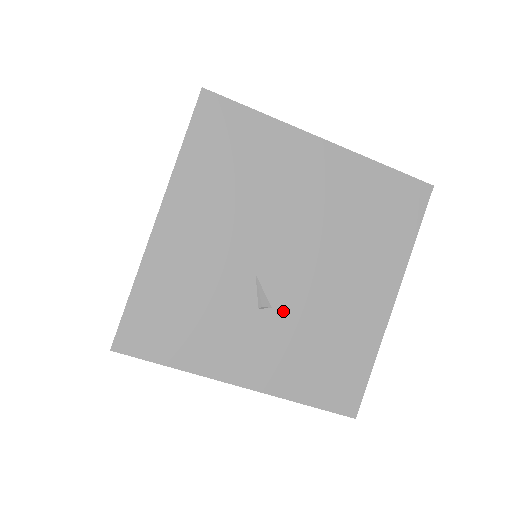
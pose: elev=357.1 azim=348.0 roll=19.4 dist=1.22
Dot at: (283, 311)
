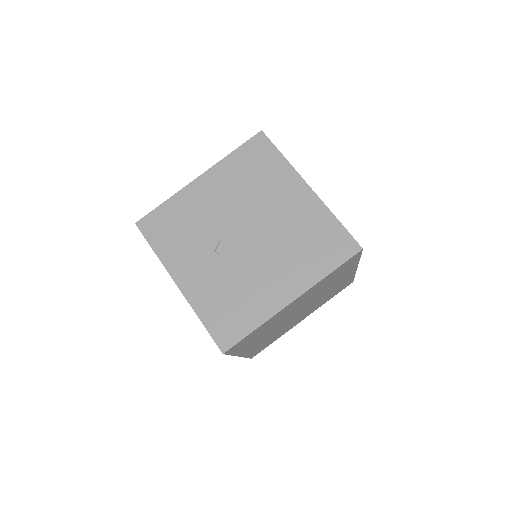
Dot at: (226, 261)
